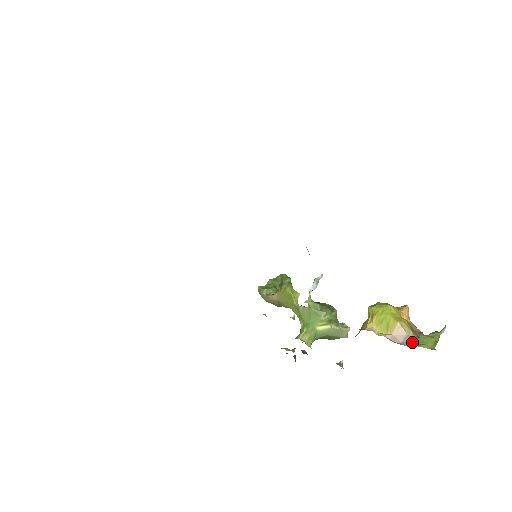
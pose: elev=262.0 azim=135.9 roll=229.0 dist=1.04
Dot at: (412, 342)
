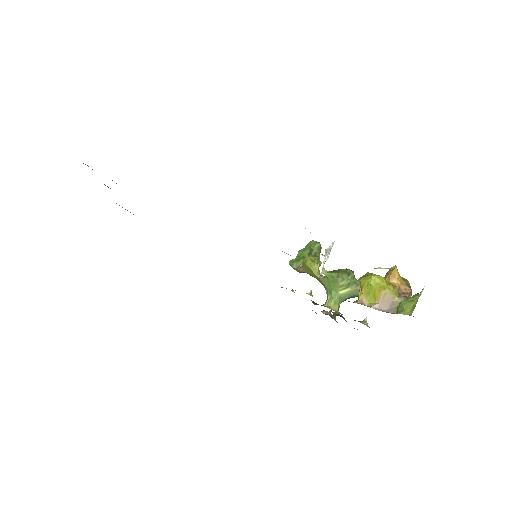
Dot at: (396, 308)
